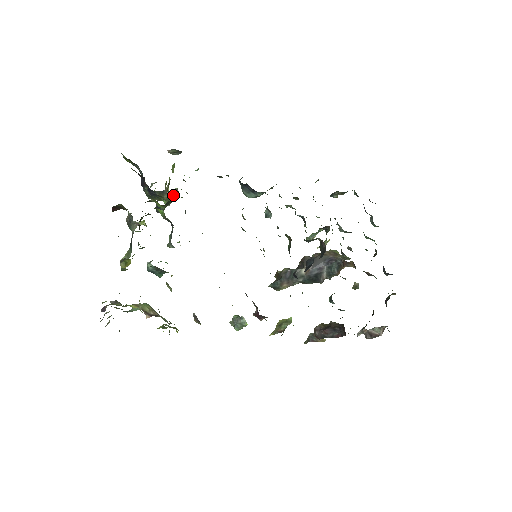
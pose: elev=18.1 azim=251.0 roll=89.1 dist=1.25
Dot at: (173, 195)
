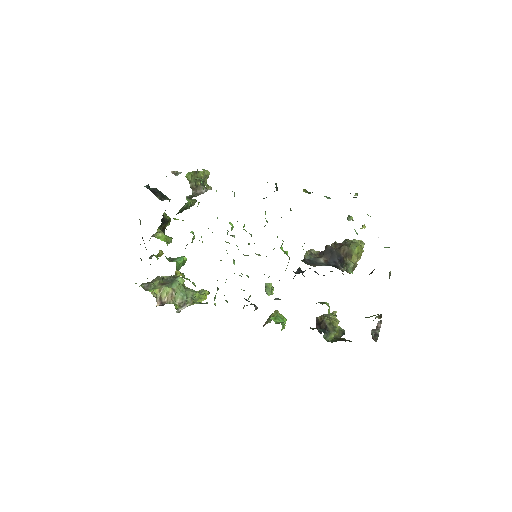
Dot at: (195, 196)
